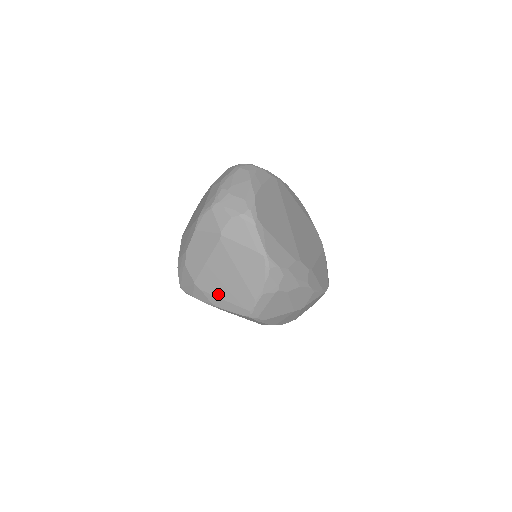
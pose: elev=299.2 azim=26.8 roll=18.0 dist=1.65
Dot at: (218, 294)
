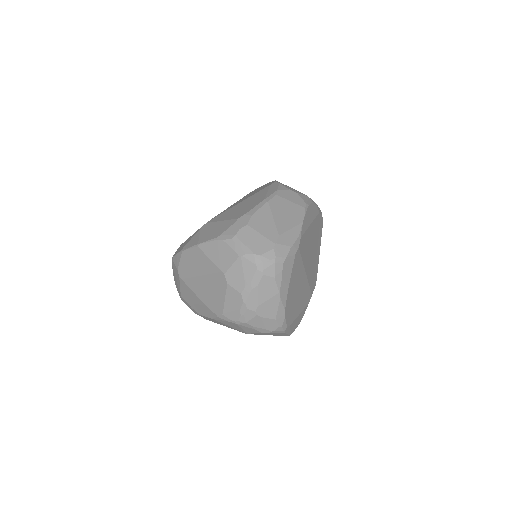
Dot at: occluded
